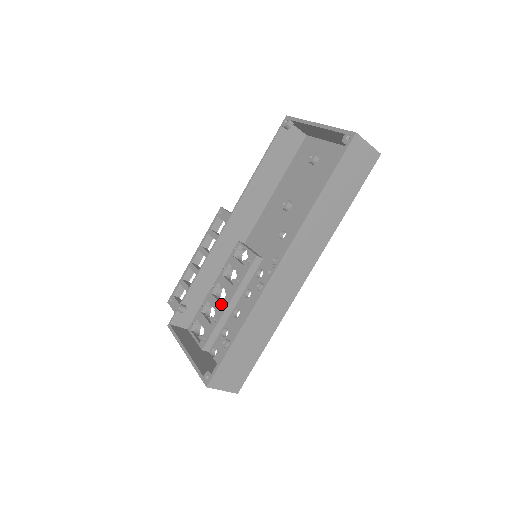
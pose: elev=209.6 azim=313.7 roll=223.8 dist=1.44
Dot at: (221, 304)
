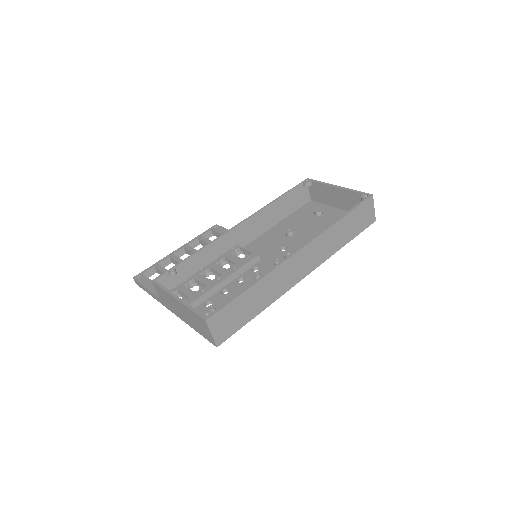
Dot at: (212, 281)
